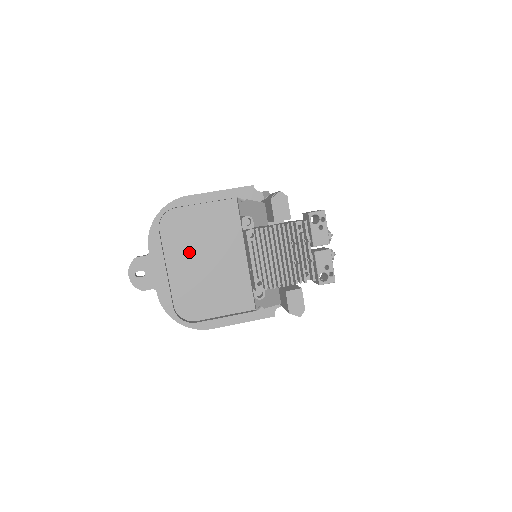
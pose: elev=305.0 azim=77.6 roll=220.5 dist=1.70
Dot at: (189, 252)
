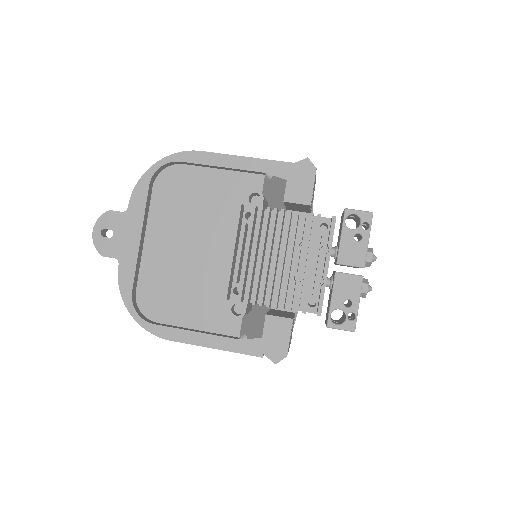
Dot at: (180, 227)
